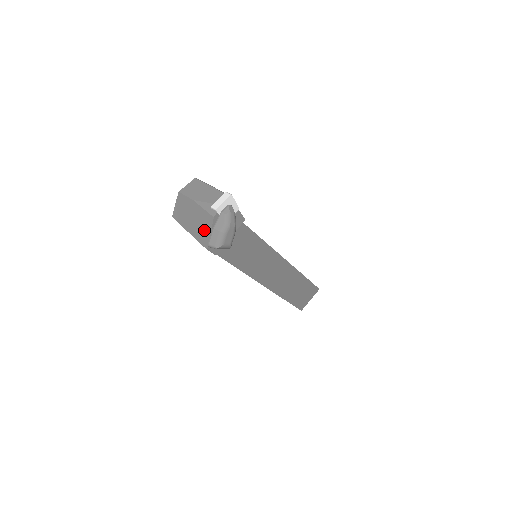
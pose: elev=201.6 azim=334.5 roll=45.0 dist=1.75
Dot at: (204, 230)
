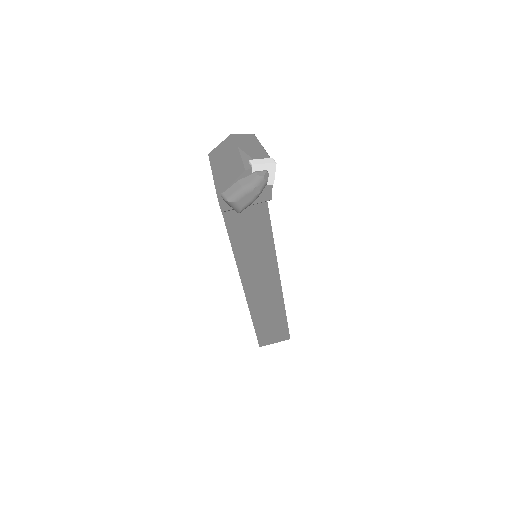
Dot at: (228, 178)
